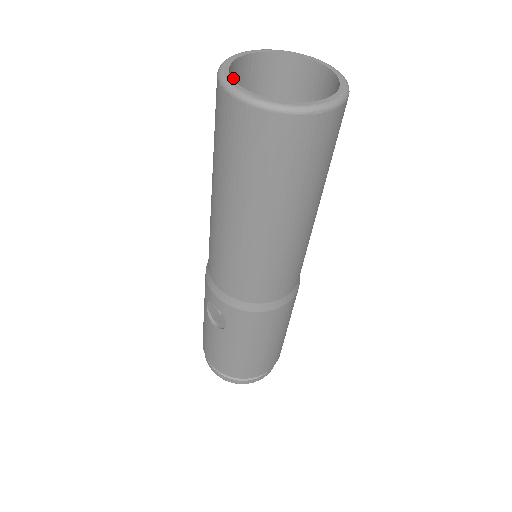
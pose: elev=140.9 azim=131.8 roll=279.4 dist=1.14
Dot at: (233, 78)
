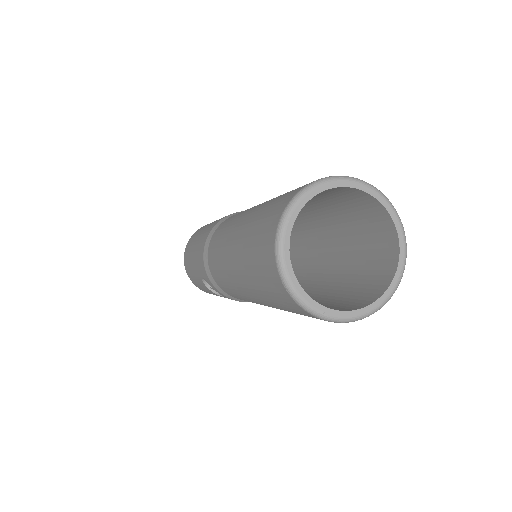
Dot at: occluded
